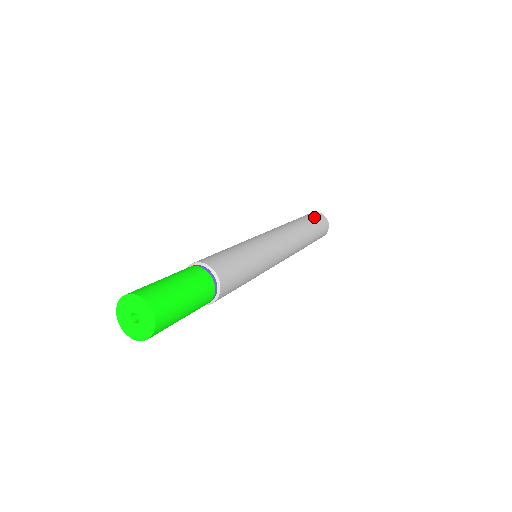
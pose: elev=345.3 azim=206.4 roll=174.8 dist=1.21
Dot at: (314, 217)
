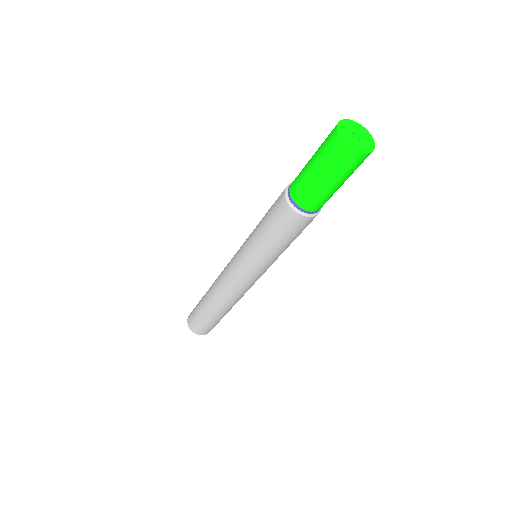
Dot at: occluded
